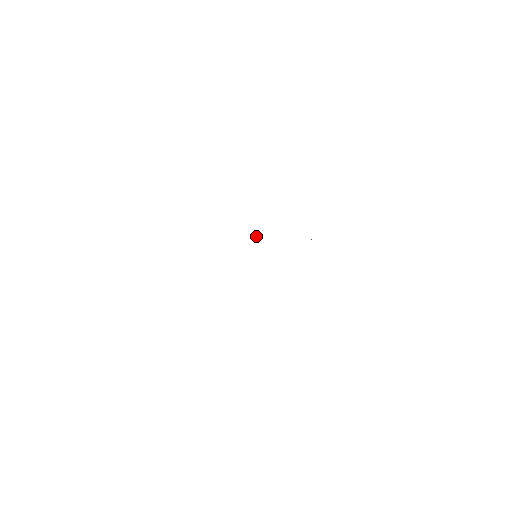
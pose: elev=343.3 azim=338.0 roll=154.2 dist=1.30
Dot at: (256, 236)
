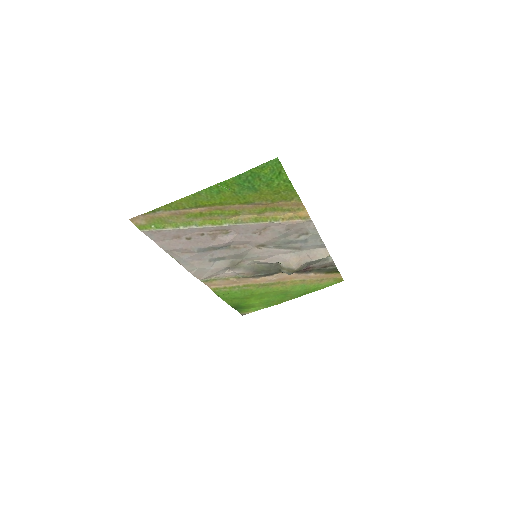
Dot at: (282, 266)
